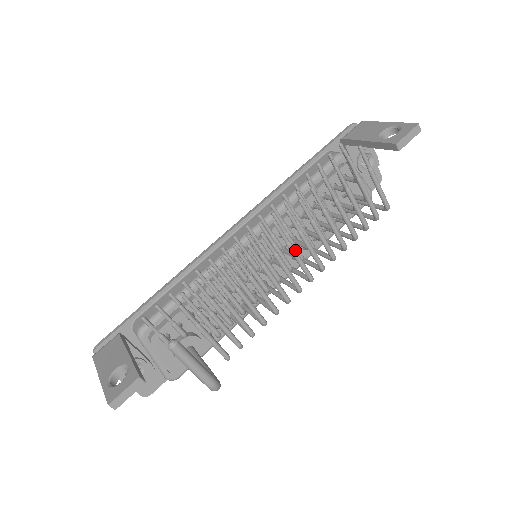
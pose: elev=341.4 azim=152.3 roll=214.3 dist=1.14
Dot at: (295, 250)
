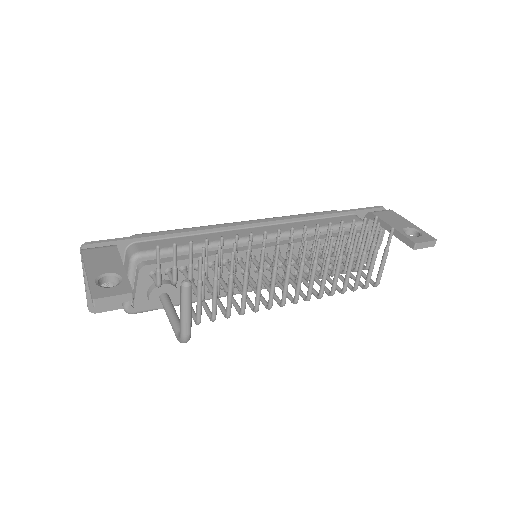
Dot at: occluded
